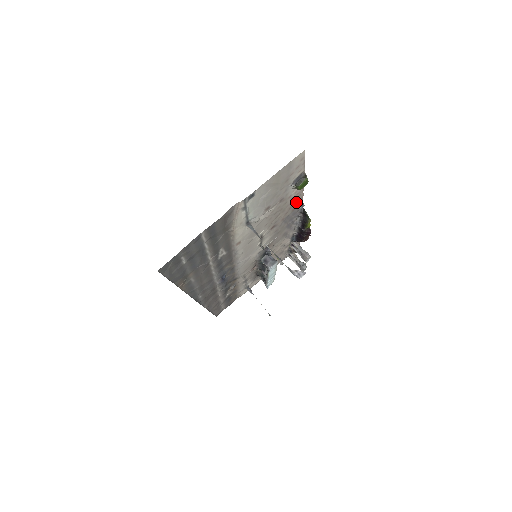
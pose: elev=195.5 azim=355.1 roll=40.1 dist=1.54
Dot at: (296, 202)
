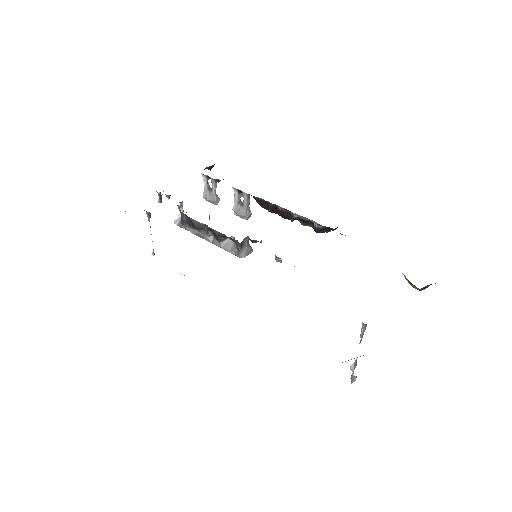
Dot at: occluded
